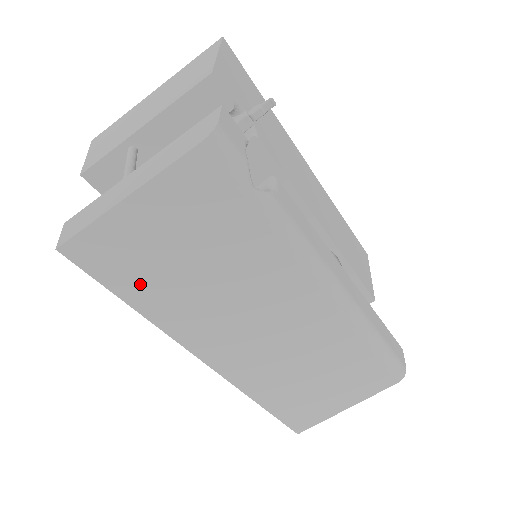
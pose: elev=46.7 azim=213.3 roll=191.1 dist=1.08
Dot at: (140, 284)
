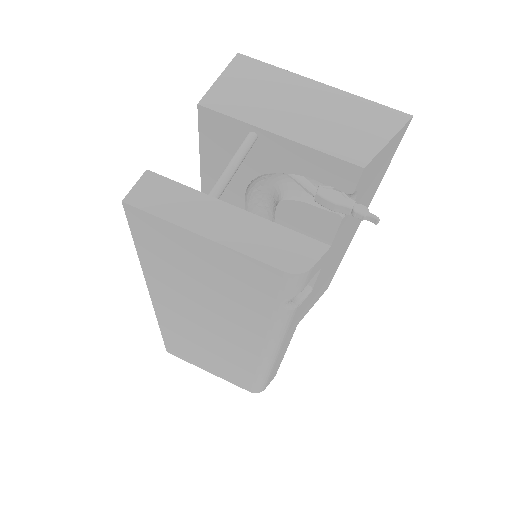
Dot at: (157, 256)
